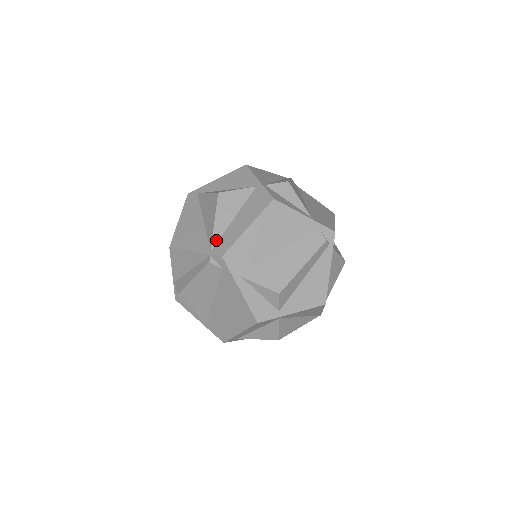
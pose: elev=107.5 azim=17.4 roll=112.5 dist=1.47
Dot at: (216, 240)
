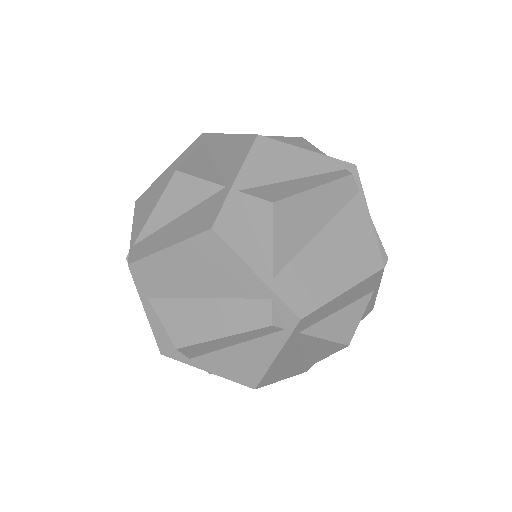
Dot at: (144, 235)
